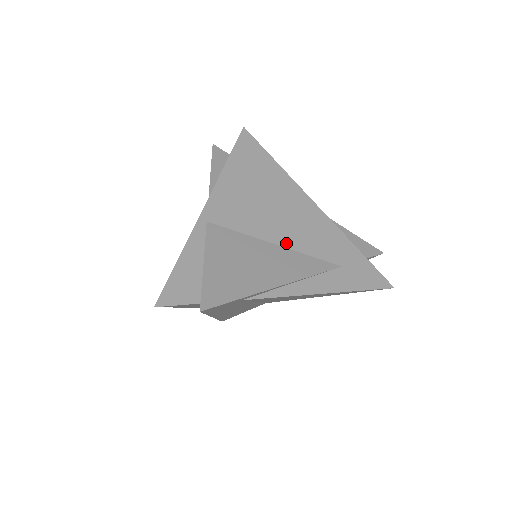
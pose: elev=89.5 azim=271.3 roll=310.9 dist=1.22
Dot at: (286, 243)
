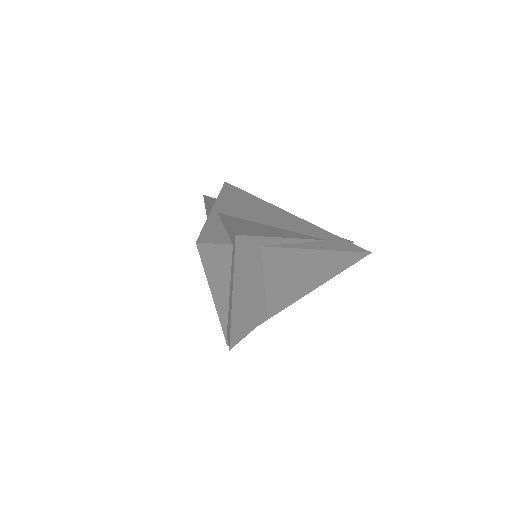
Dot at: (281, 227)
